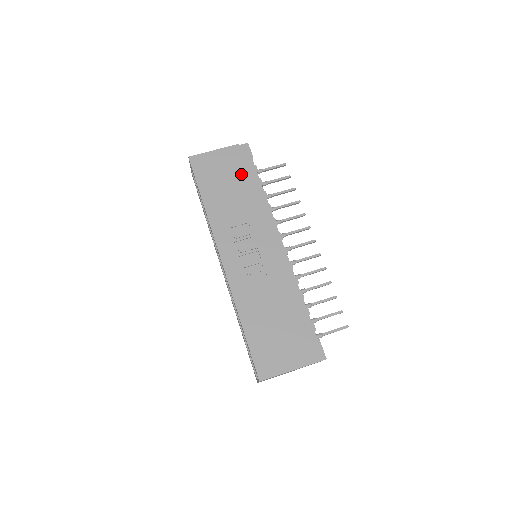
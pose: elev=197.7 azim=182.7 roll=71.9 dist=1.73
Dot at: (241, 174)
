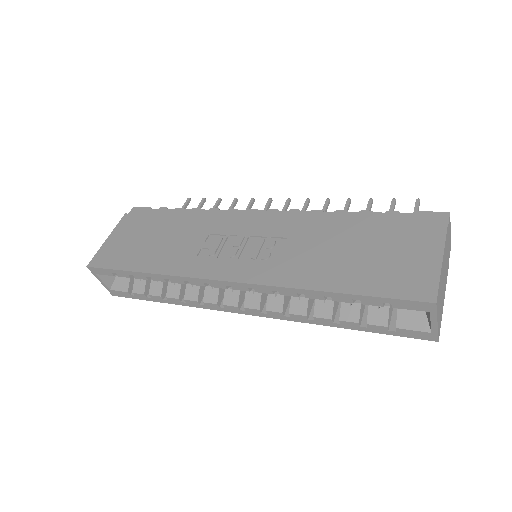
Dot at: (154, 222)
